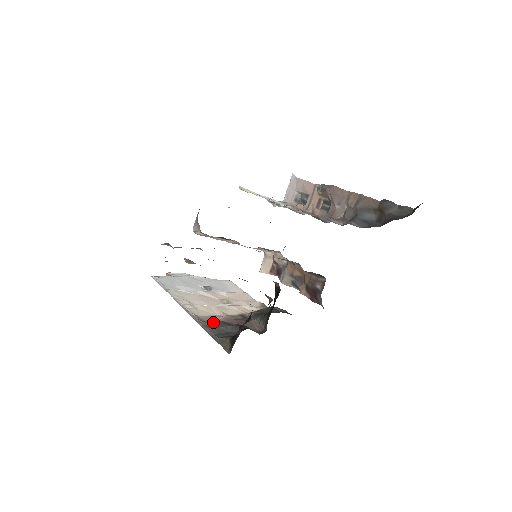
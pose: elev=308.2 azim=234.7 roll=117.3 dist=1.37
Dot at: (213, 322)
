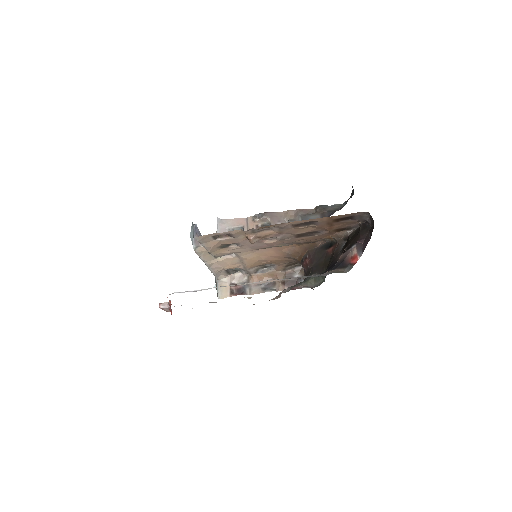
Dot at: occluded
